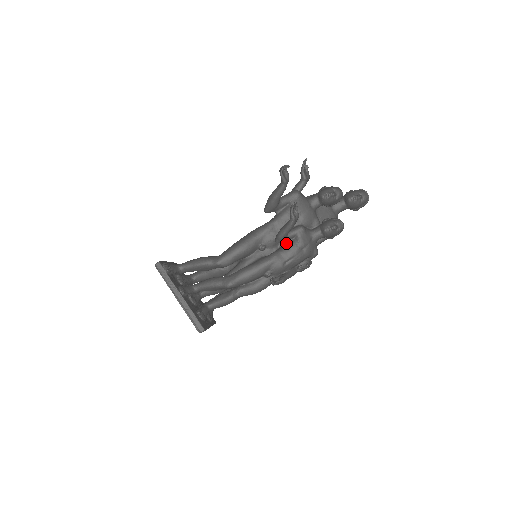
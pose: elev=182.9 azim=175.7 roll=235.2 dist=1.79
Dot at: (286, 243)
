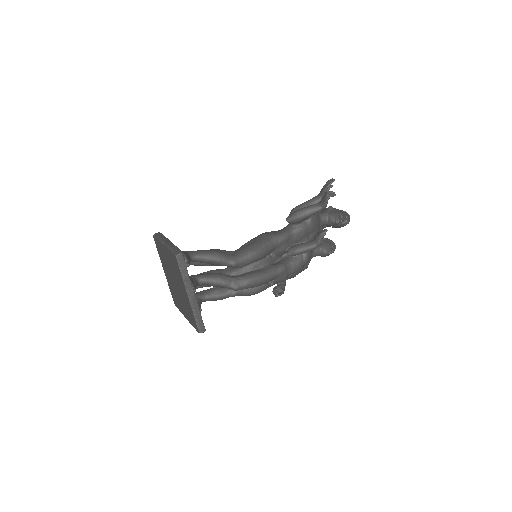
Dot at: (293, 256)
